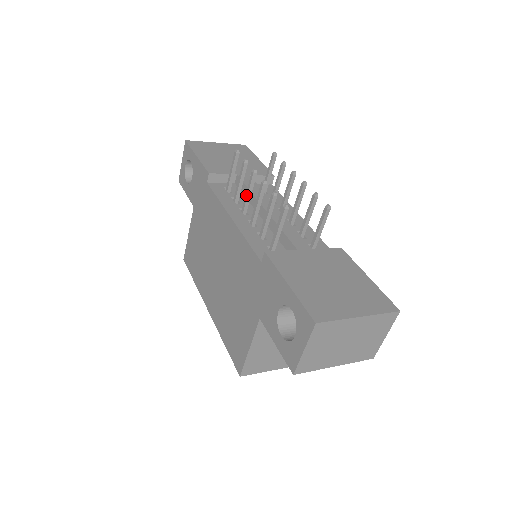
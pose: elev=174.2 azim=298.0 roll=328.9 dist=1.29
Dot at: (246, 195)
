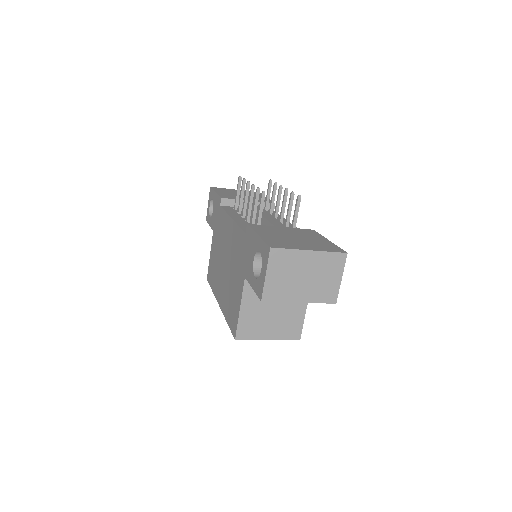
Dot at: (244, 203)
